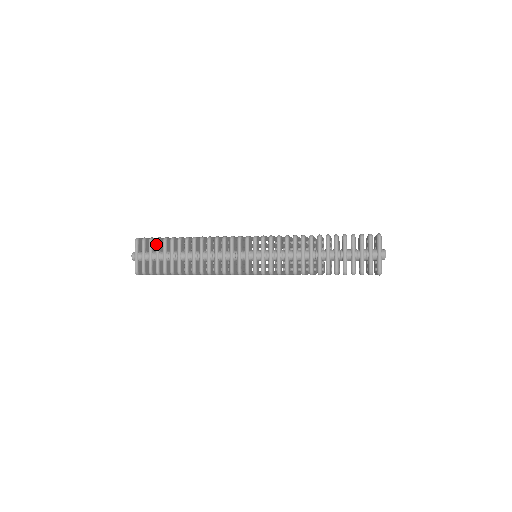
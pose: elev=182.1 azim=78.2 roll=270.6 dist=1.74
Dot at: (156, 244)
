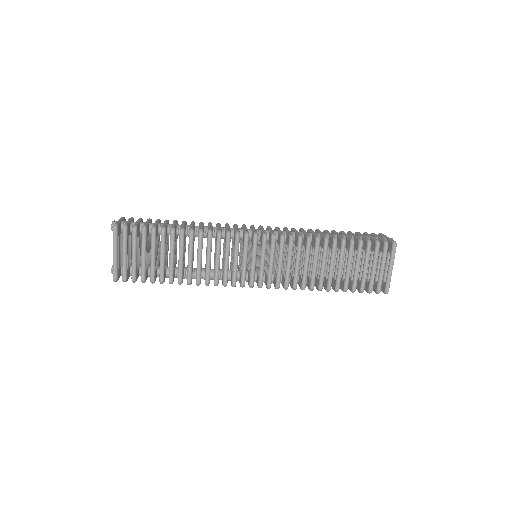
Dot at: (148, 219)
